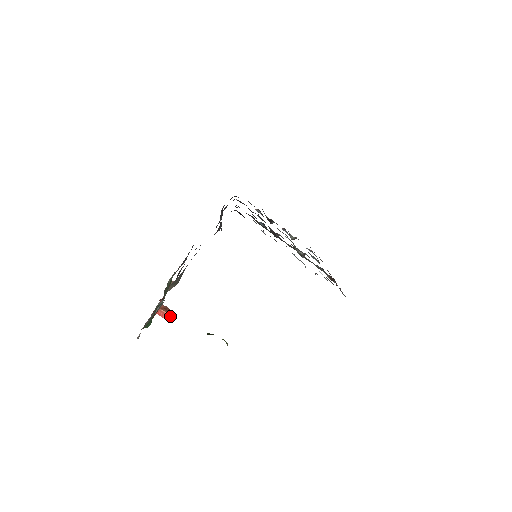
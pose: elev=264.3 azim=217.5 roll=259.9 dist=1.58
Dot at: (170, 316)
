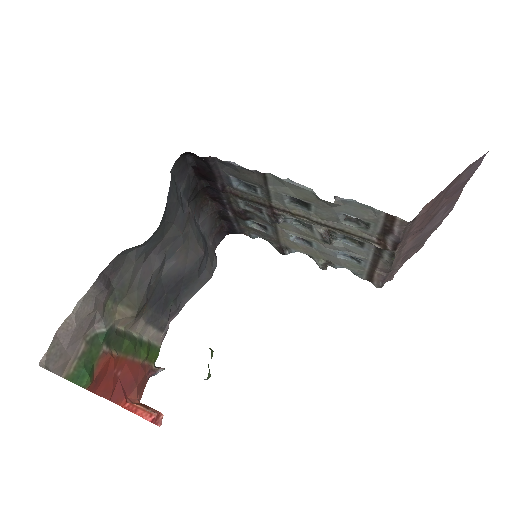
Dot at: (149, 411)
